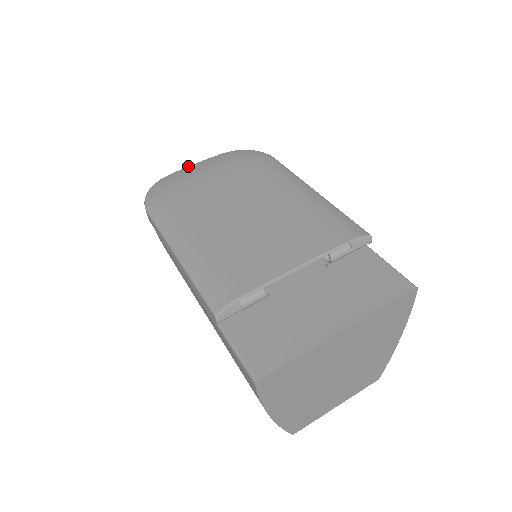
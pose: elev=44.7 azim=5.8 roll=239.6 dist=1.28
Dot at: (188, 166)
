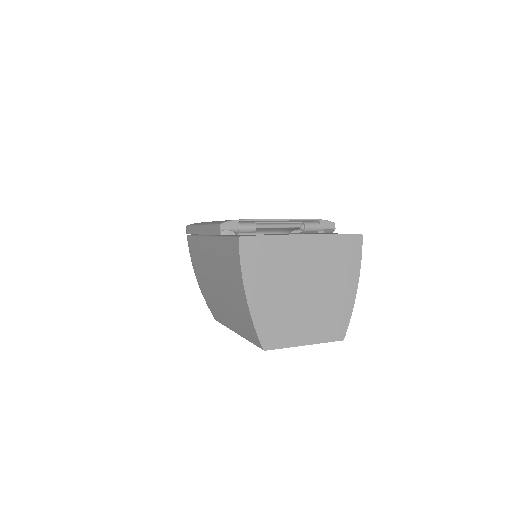
Dot at: occluded
